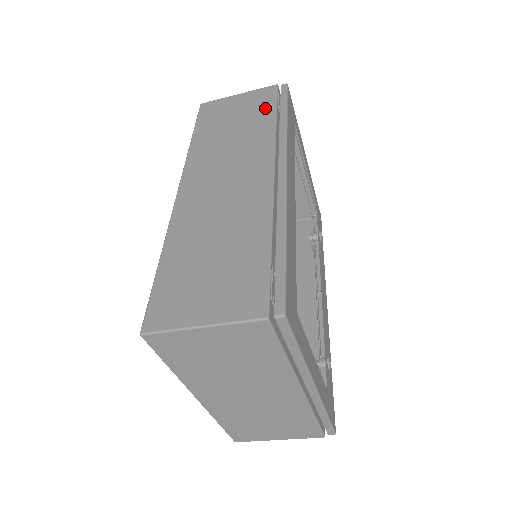
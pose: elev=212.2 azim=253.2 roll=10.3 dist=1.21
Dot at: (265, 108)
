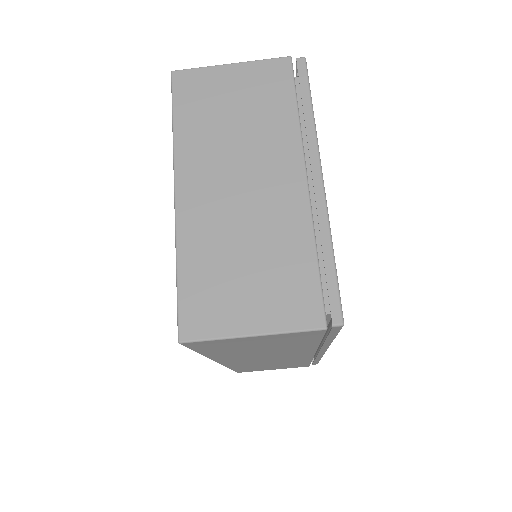
Dot at: occluded
